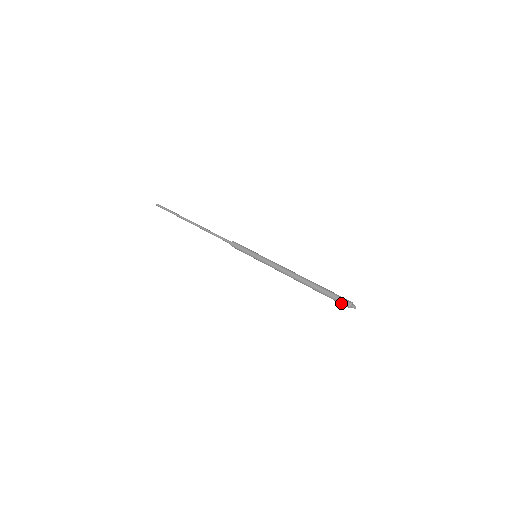
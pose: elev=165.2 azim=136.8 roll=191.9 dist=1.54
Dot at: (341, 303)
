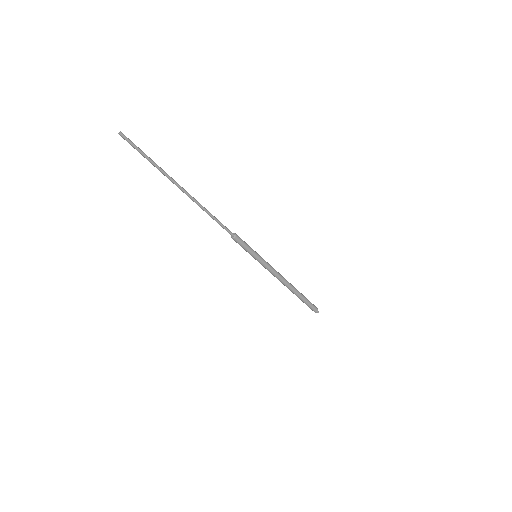
Dot at: (311, 309)
